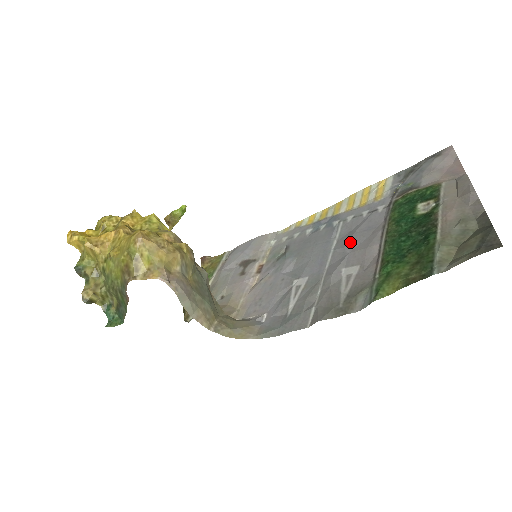
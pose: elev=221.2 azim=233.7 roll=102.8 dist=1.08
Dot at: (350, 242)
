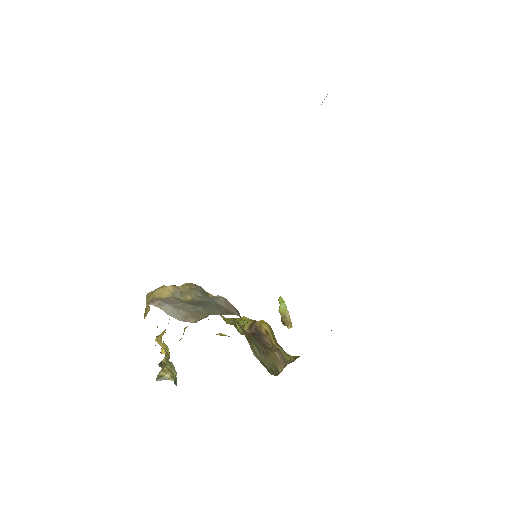
Dot at: occluded
